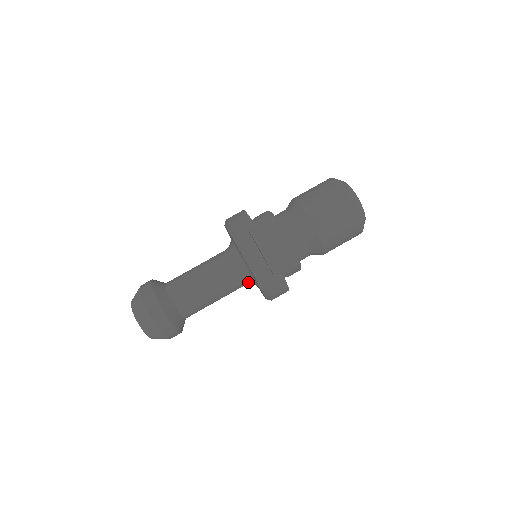
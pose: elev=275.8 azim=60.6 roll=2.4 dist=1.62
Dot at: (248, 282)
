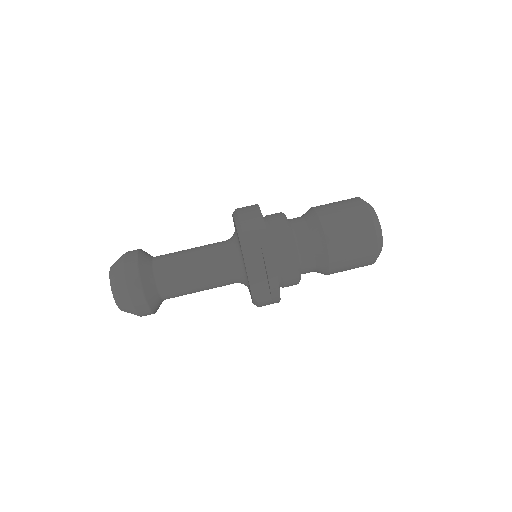
Dot at: occluded
